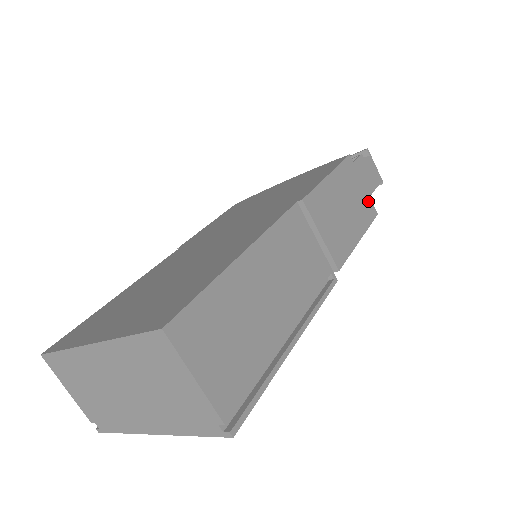
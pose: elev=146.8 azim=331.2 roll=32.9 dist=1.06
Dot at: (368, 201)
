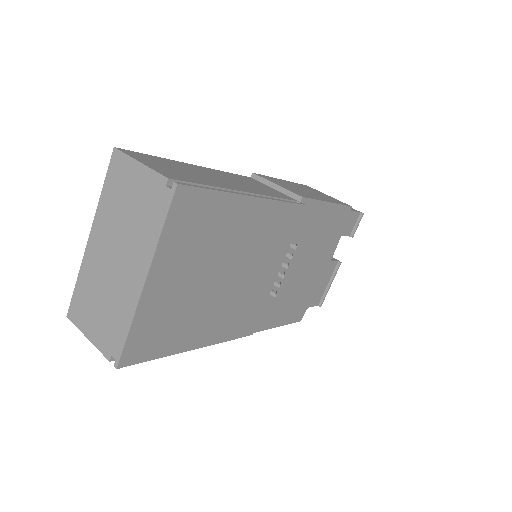
Dot at: (336, 200)
